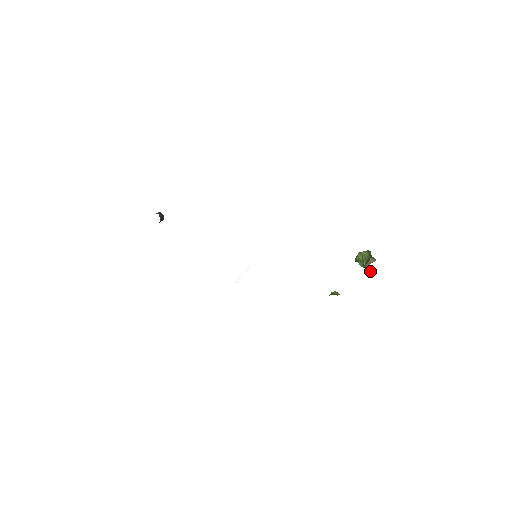
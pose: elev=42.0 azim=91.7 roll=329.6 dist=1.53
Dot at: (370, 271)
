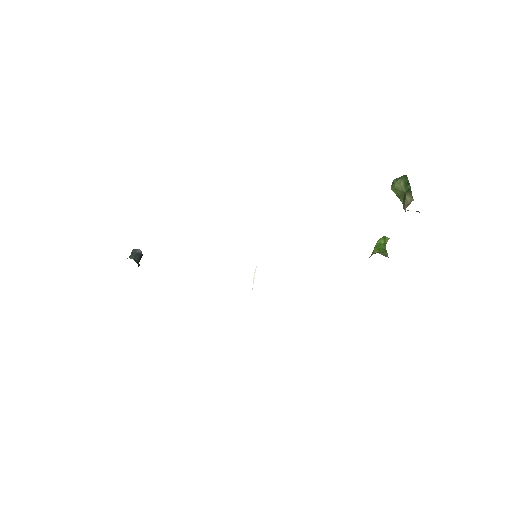
Dot at: occluded
